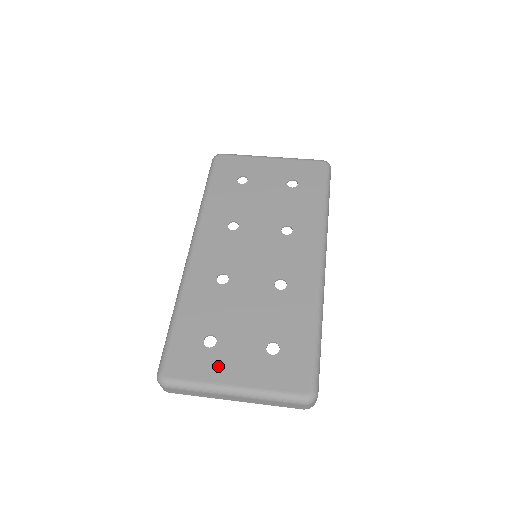
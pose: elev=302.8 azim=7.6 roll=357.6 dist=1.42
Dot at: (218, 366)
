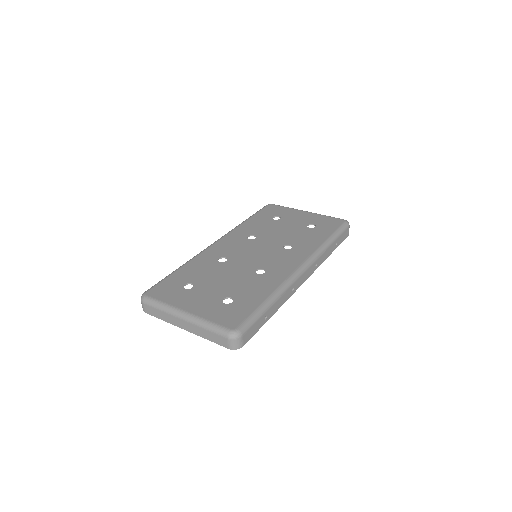
Dot at: (183, 299)
